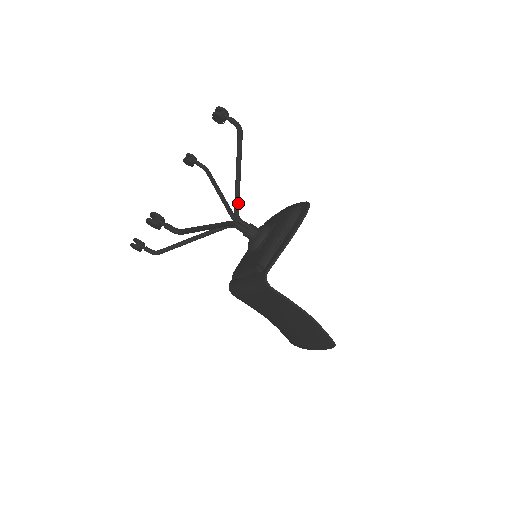
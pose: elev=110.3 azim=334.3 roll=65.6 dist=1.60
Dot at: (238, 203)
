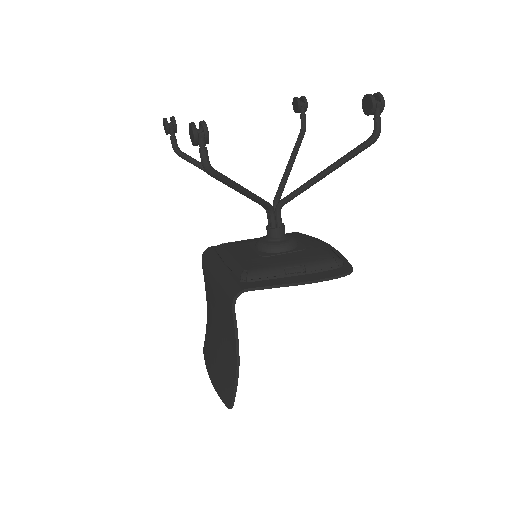
Dot at: (294, 196)
